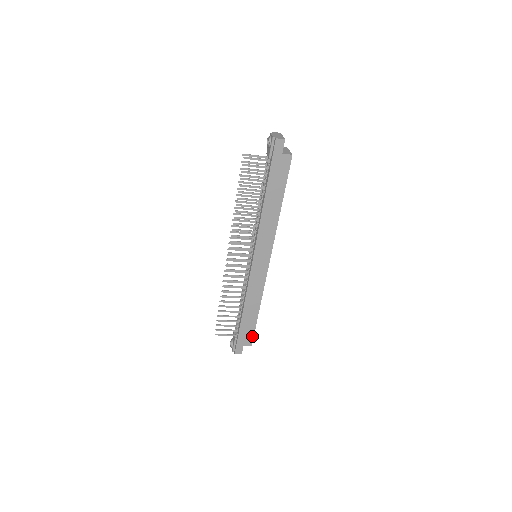
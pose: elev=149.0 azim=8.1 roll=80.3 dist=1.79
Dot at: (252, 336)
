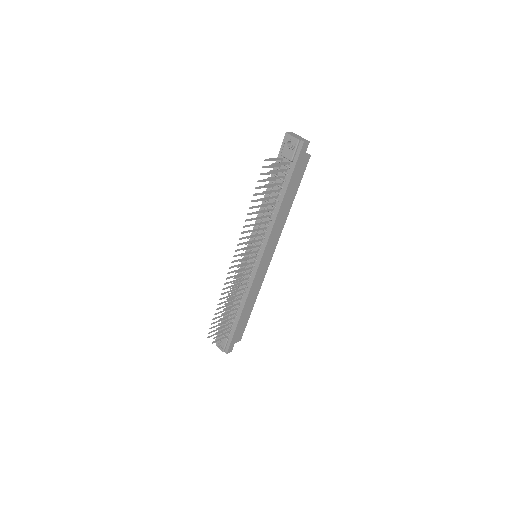
Dot at: (243, 331)
